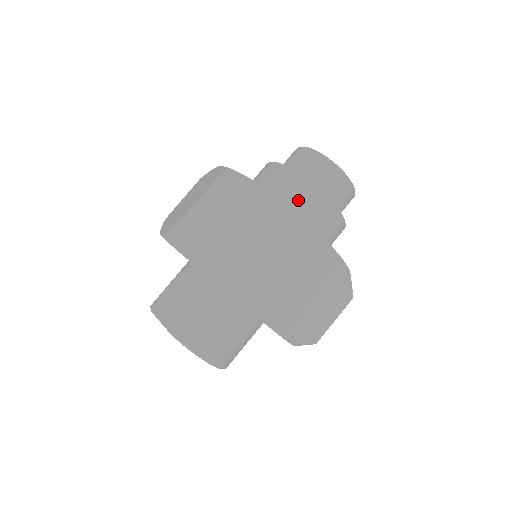
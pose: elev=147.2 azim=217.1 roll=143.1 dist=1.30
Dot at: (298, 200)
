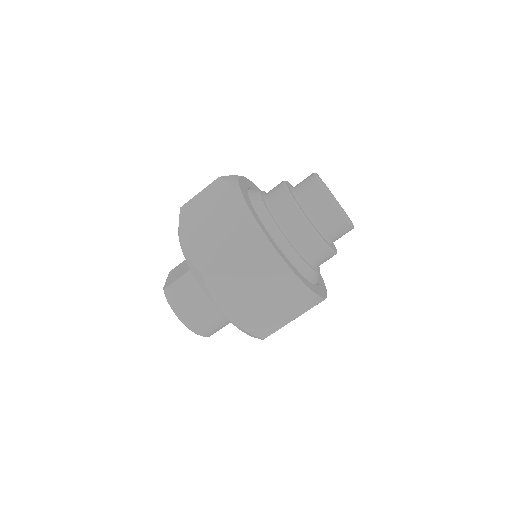
Dot at: (277, 210)
